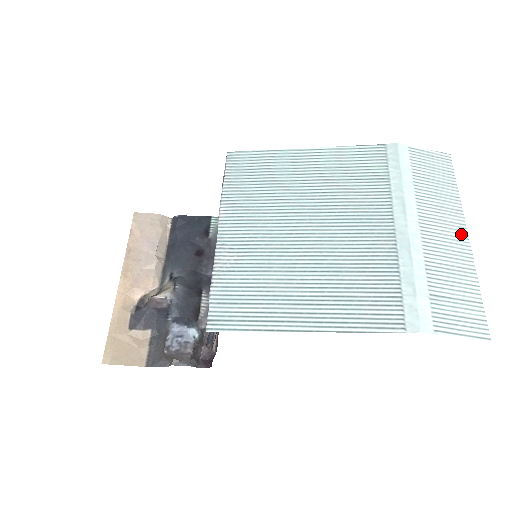
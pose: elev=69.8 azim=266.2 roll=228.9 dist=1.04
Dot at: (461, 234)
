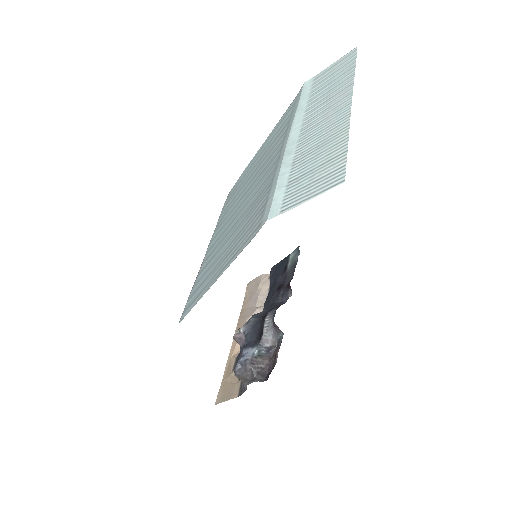
Dot at: (343, 105)
